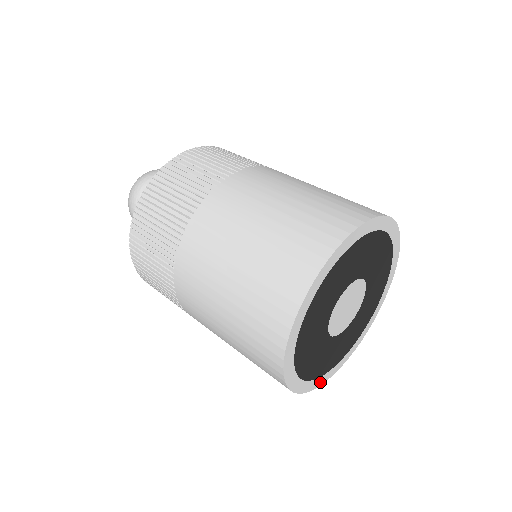
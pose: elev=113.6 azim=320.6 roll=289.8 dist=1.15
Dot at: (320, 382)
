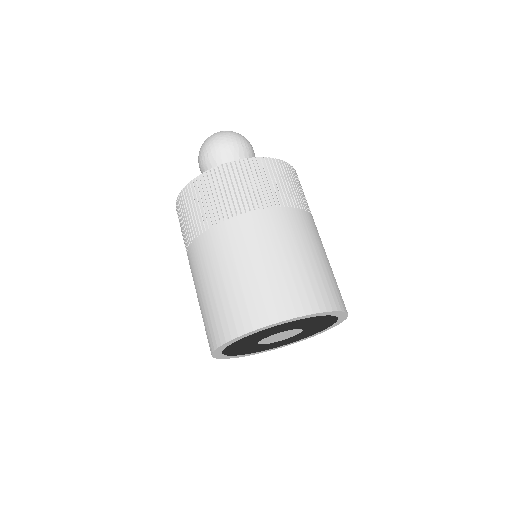
Dot at: (241, 356)
